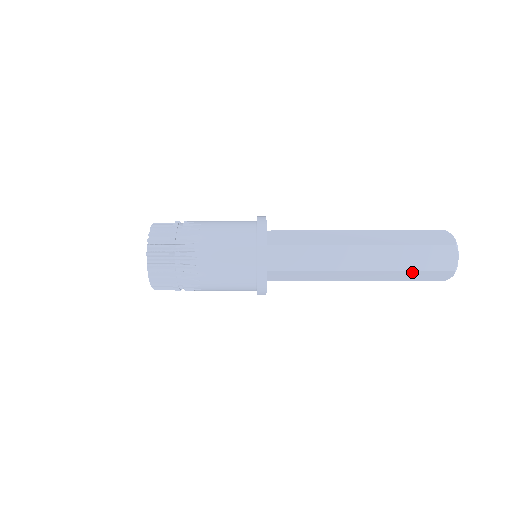
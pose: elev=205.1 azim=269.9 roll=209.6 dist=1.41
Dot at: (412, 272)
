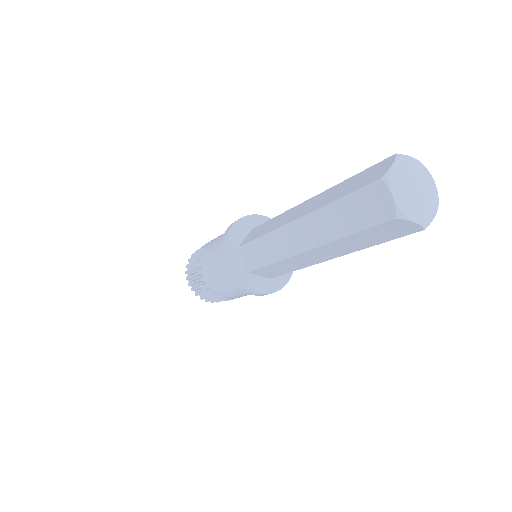
Dot at: (353, 236)
